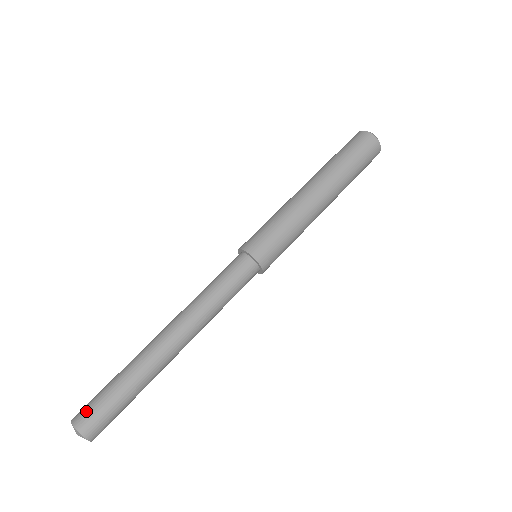
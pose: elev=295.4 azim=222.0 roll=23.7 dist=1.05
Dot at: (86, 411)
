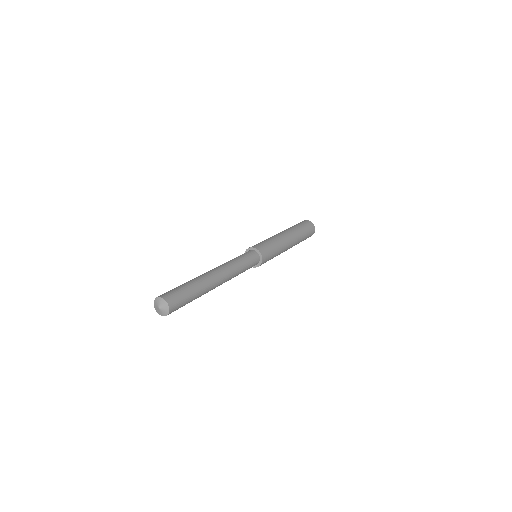
Dot at: (169, 293)
